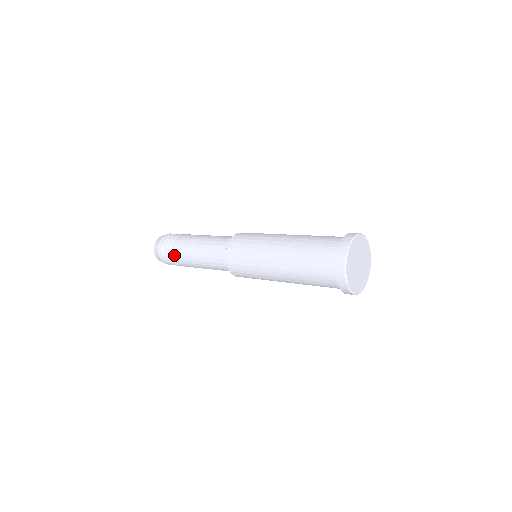
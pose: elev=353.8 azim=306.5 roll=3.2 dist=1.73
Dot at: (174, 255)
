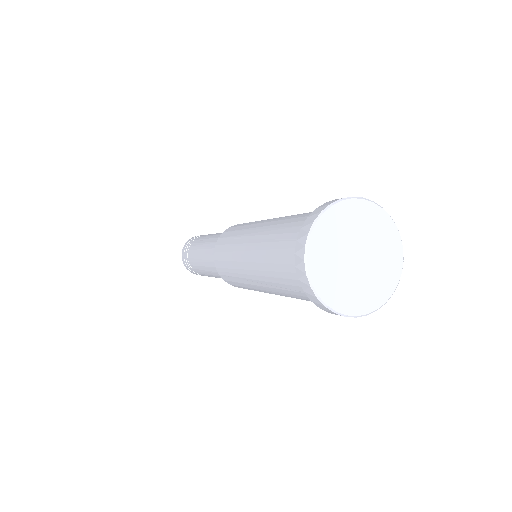
Dot at: (195, 270)
